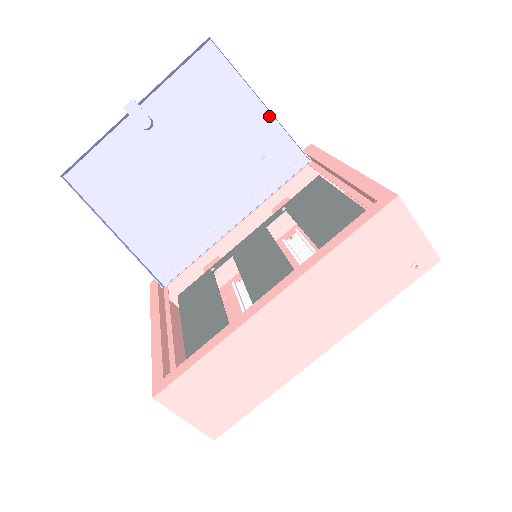
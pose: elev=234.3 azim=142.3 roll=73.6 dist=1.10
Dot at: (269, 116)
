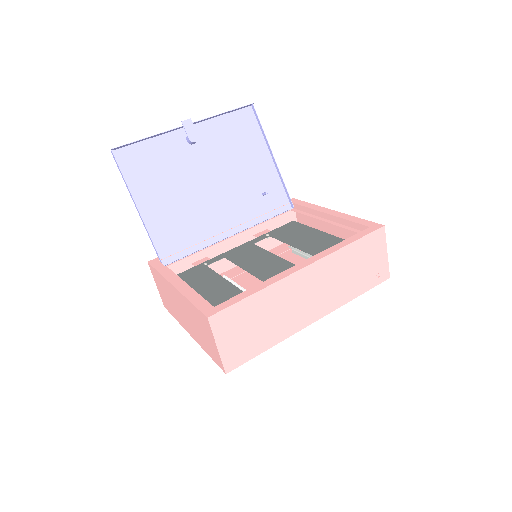
Dot at: (274, 169)
